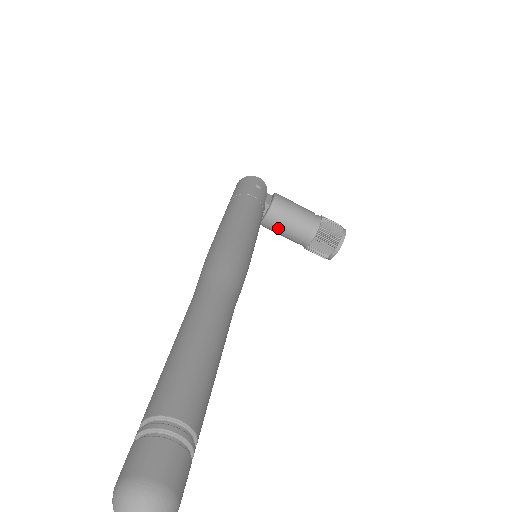
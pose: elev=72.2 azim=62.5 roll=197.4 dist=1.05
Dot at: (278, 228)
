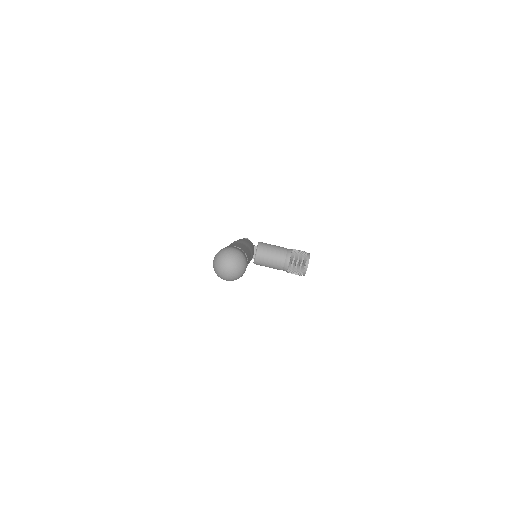
Dot at: (266, 259)
